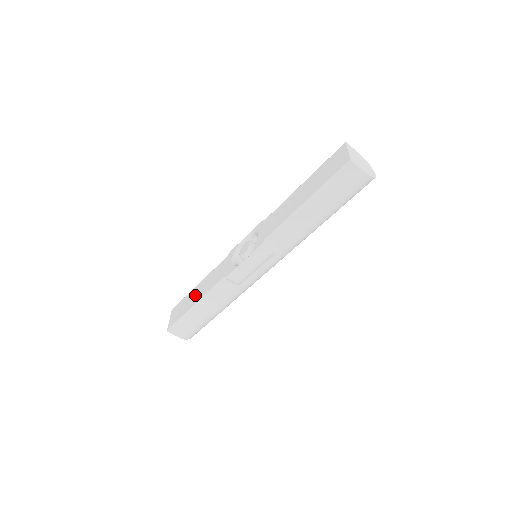
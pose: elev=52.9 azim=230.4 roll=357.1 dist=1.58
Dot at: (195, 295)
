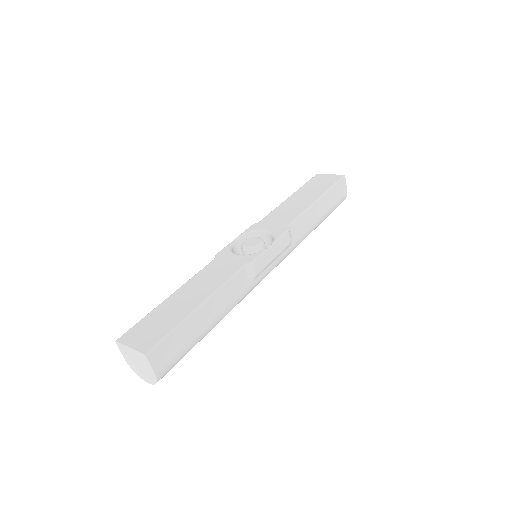
Dot at: (184, 300)
